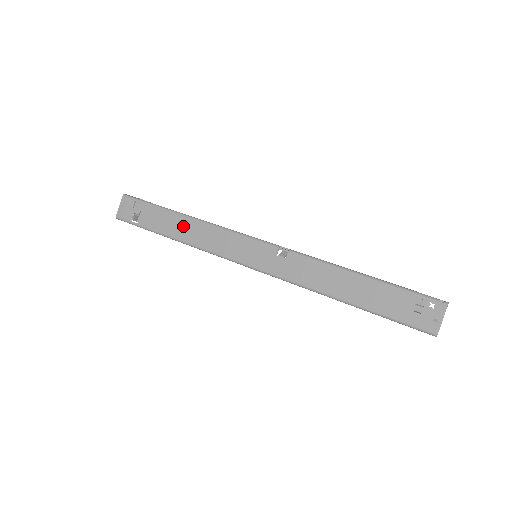
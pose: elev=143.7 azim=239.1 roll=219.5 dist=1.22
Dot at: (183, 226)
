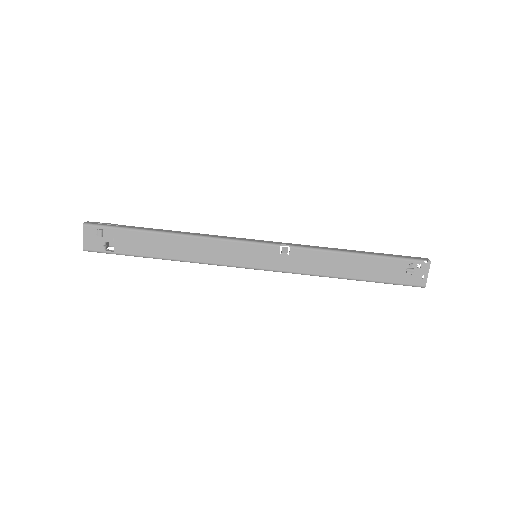
Dot at: (171, 245)
